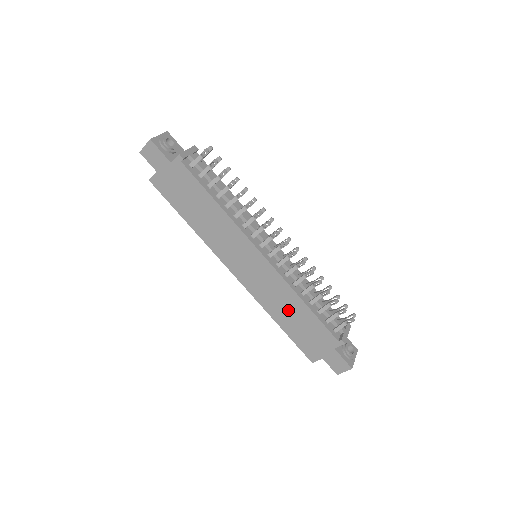
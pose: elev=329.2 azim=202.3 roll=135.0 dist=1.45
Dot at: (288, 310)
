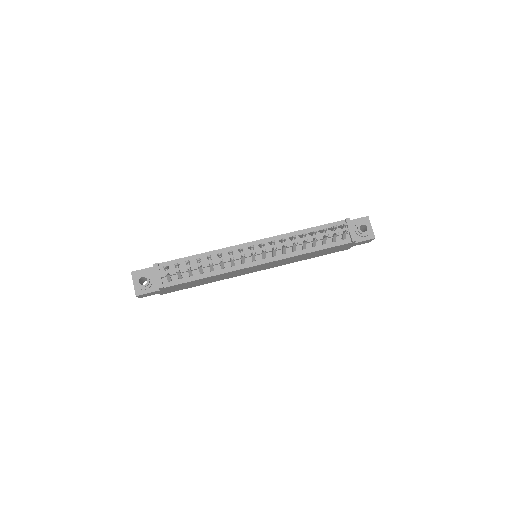
Dot at: occluded
